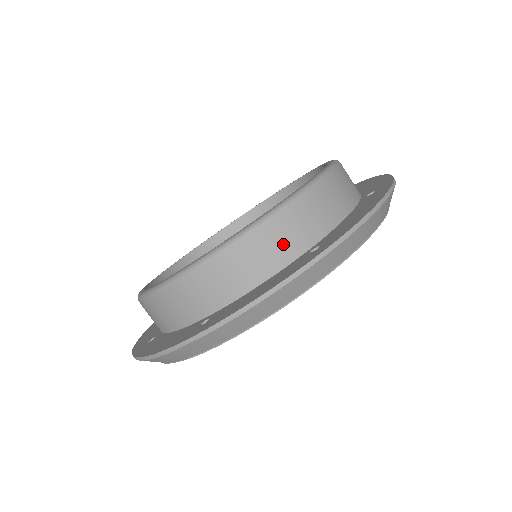
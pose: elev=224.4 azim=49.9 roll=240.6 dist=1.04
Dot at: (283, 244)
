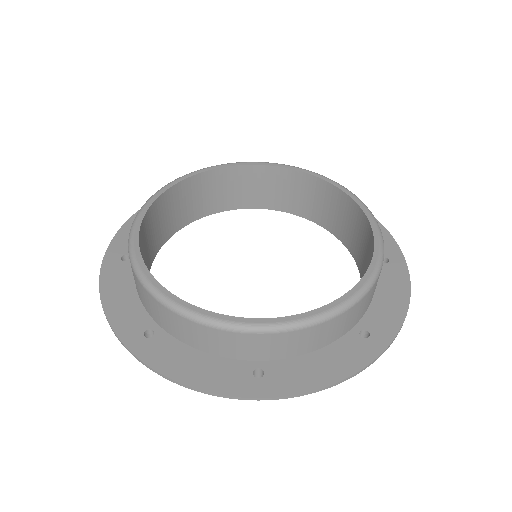
Dot at: (347, 324)
